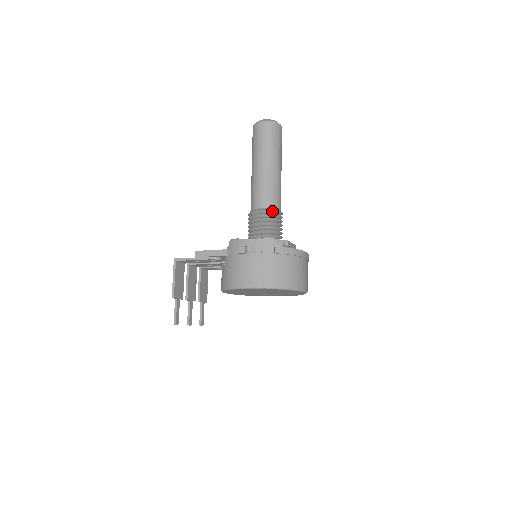
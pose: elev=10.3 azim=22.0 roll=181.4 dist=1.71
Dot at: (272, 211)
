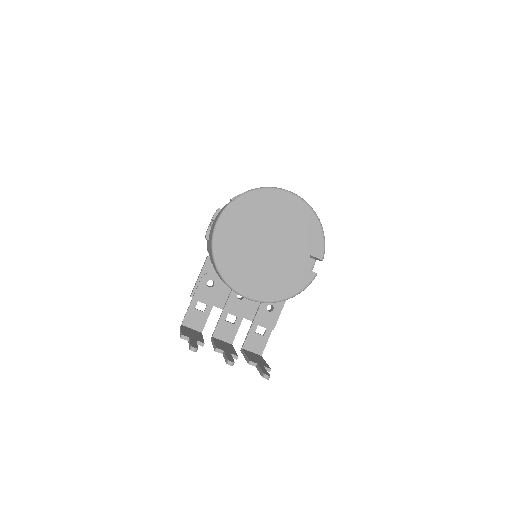
Dot at: occluded
